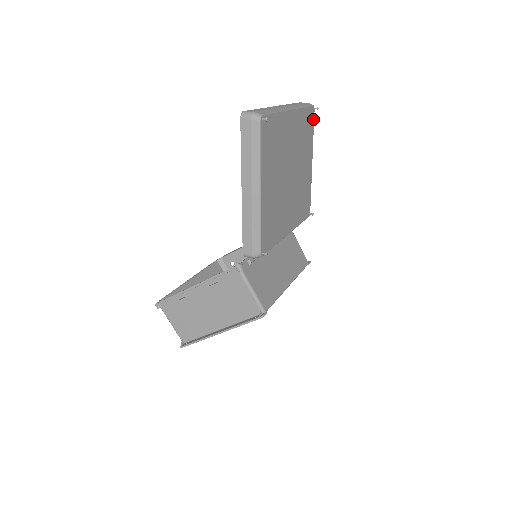
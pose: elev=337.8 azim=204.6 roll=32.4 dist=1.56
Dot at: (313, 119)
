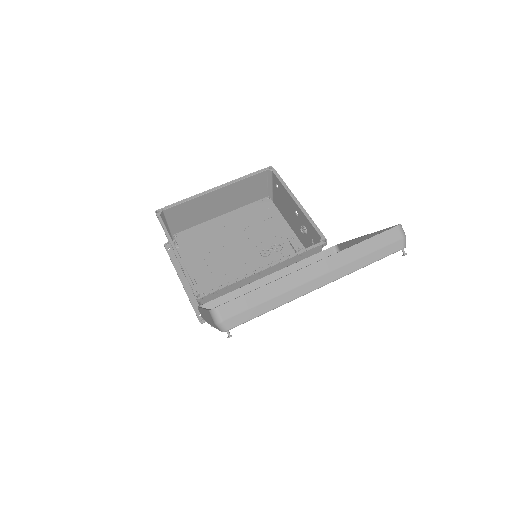
Dot at: occluded
